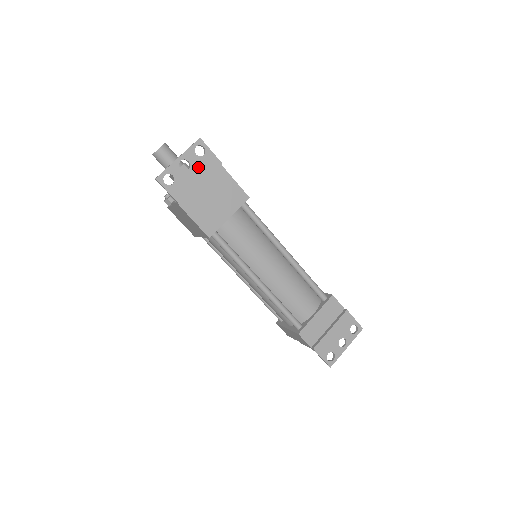
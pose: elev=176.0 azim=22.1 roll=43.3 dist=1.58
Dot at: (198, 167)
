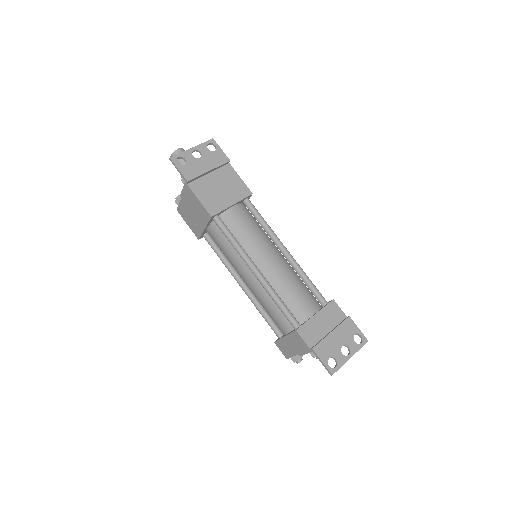
Dot at: (208, 158)
